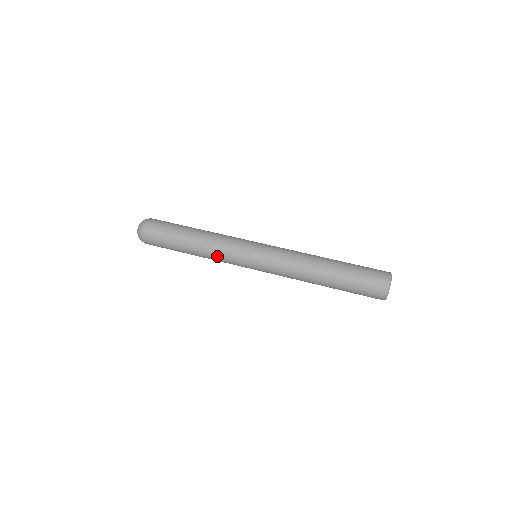
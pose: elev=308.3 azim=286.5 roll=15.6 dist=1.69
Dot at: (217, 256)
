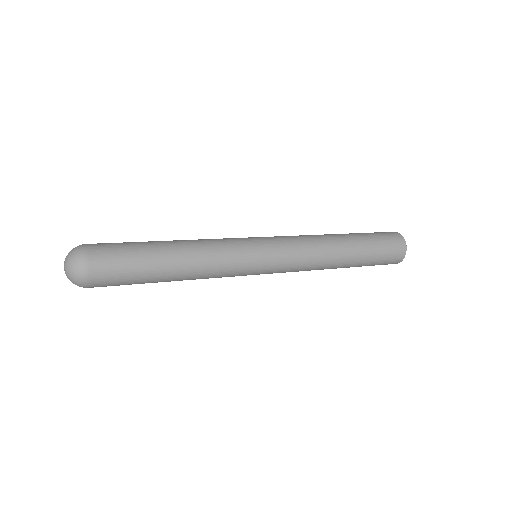
Dot at: (212, 246)
